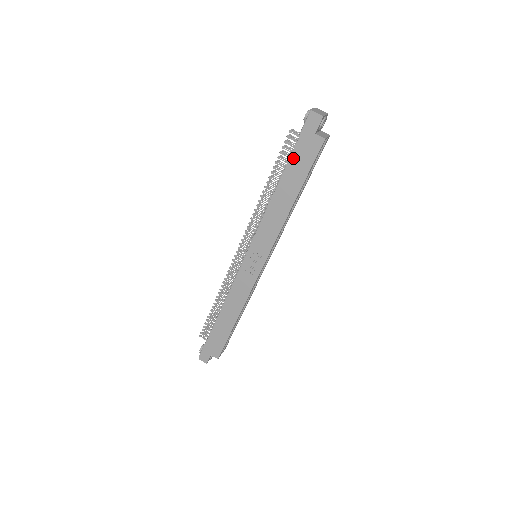
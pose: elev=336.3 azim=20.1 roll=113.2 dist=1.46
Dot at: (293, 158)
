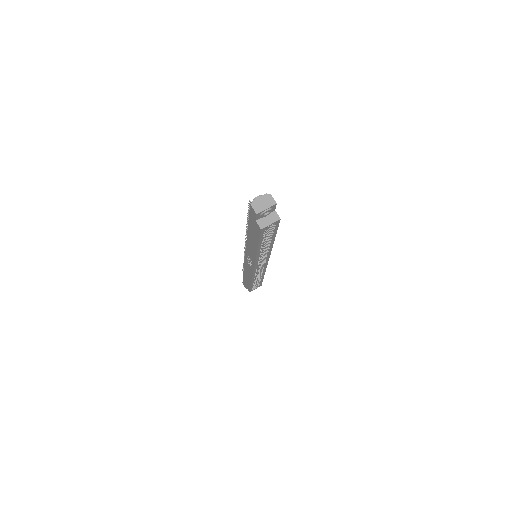
Dot at: (250, 224)
